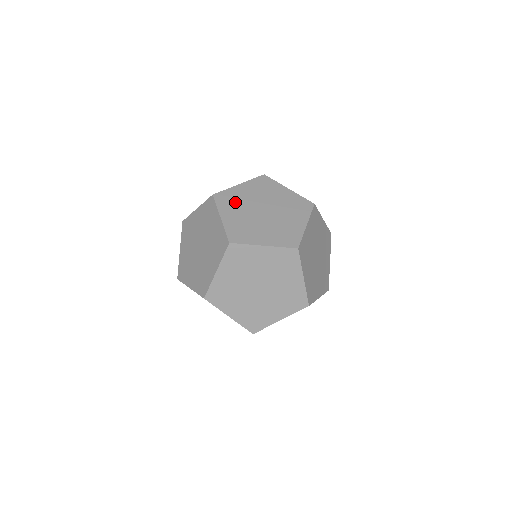
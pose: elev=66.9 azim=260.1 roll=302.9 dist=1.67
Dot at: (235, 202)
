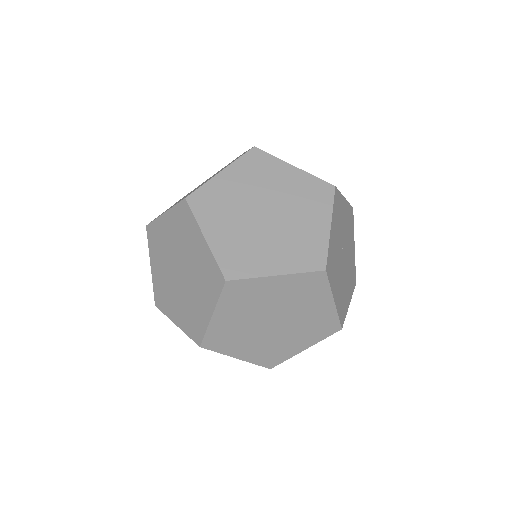
Dot at: occluded
